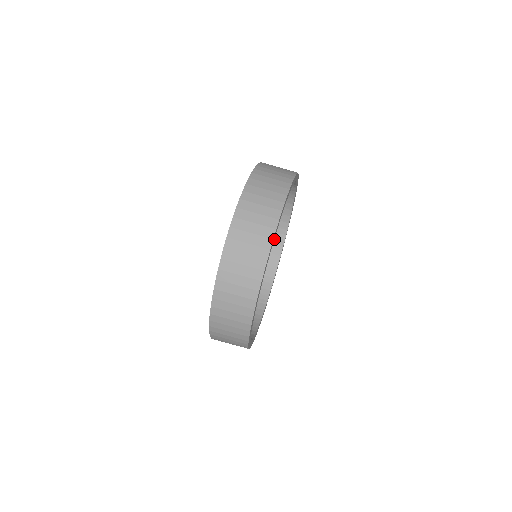
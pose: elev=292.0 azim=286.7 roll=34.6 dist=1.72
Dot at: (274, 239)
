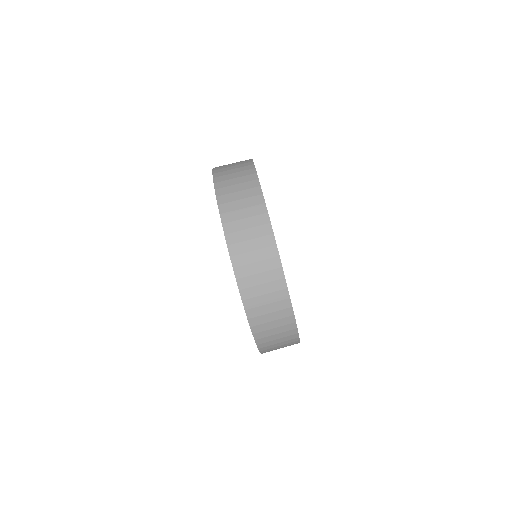
Dot at: occluded
